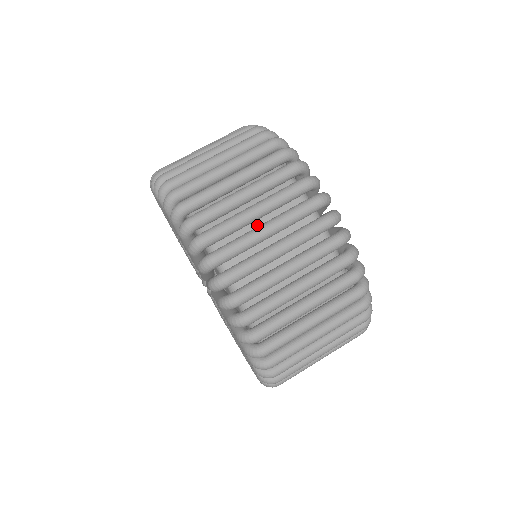
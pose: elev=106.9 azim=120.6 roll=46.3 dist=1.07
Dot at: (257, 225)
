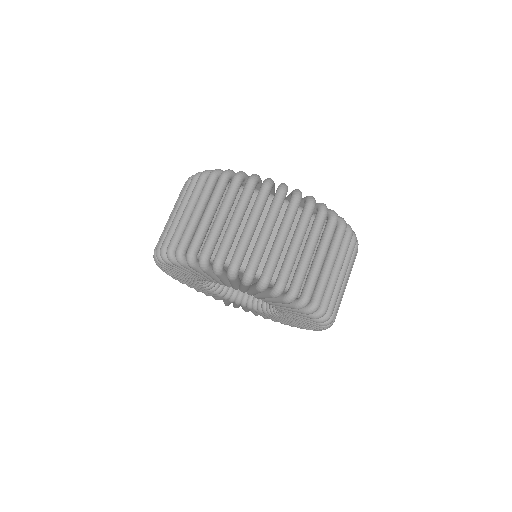
Dot at: occluded
